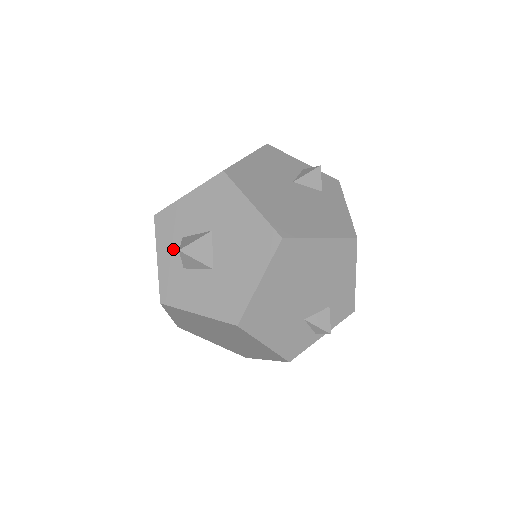
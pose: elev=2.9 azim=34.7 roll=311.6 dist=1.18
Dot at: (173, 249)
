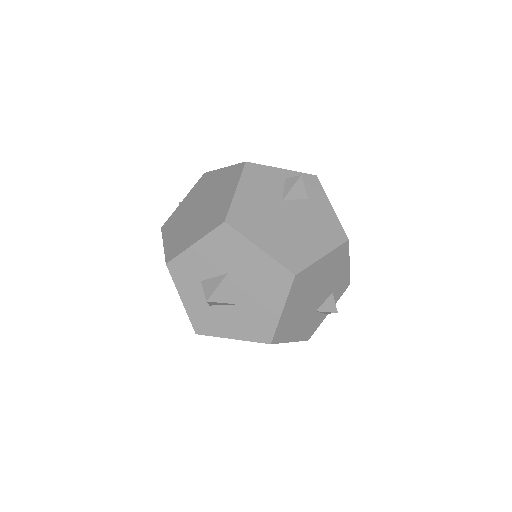
Dot at: (194, 291)
